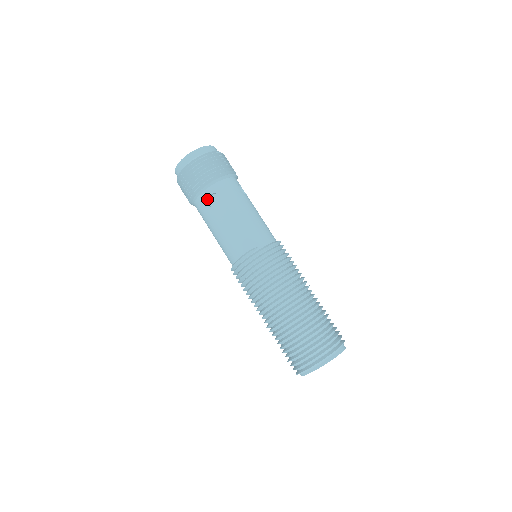
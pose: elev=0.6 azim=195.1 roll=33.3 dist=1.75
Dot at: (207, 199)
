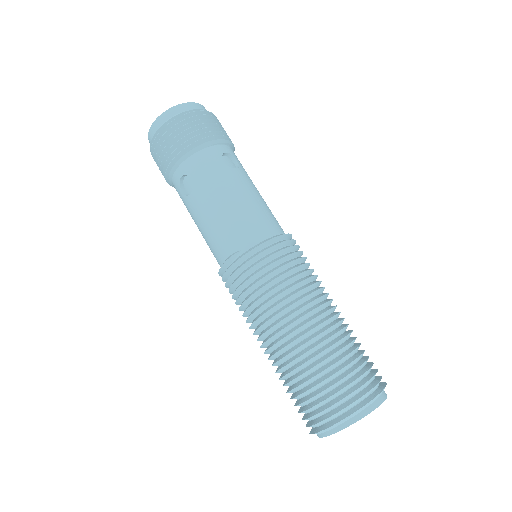
Dot at: (179, 184)
